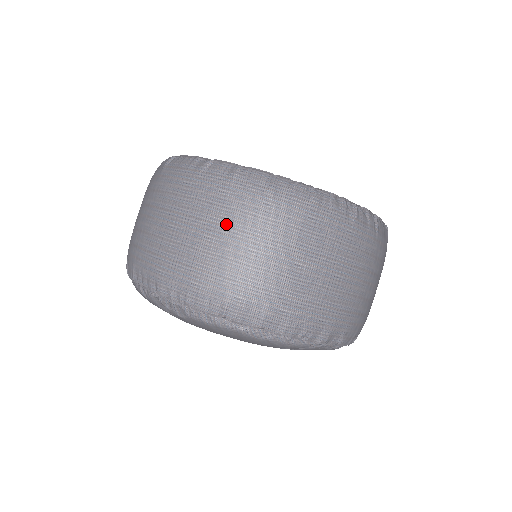
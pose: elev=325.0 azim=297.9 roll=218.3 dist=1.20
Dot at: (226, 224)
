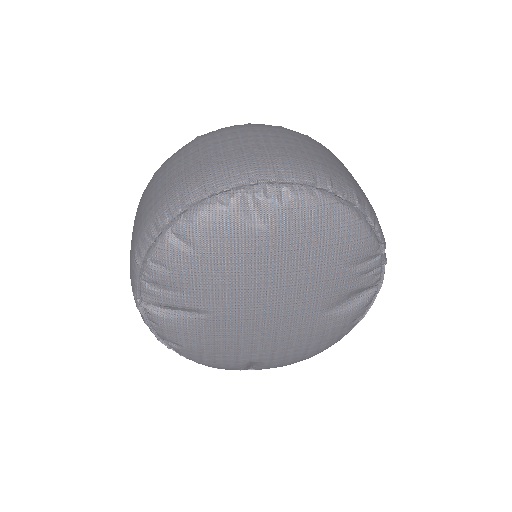
Dot at: (296, 139)
